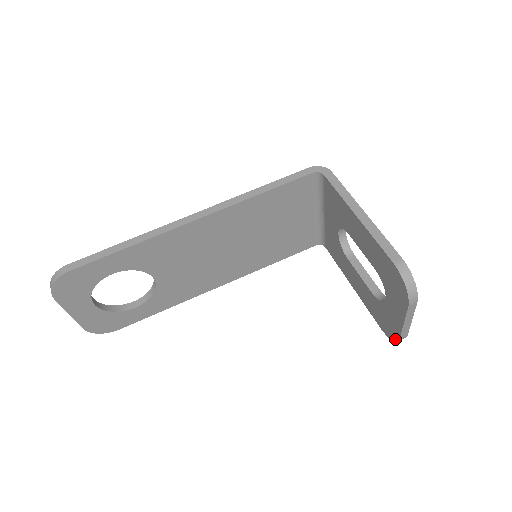
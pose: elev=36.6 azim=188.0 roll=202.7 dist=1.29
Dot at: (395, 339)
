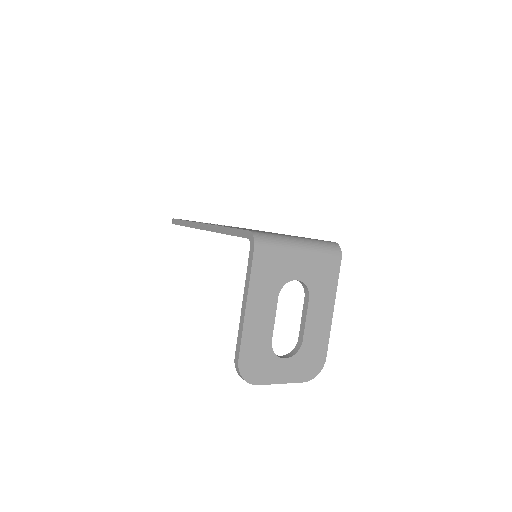
Dot at: occluded
